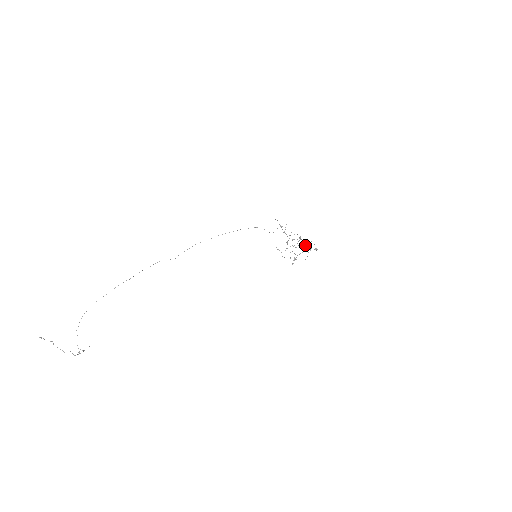
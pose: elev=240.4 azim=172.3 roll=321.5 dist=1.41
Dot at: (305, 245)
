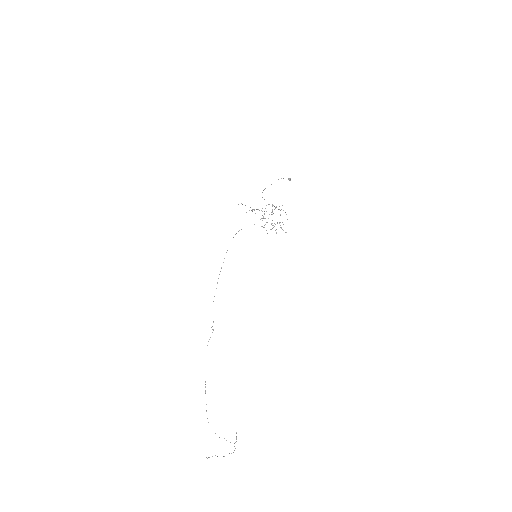
Dot at: (276, 207)
